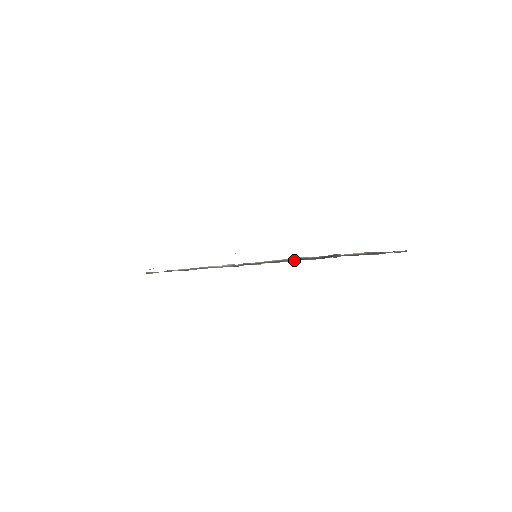
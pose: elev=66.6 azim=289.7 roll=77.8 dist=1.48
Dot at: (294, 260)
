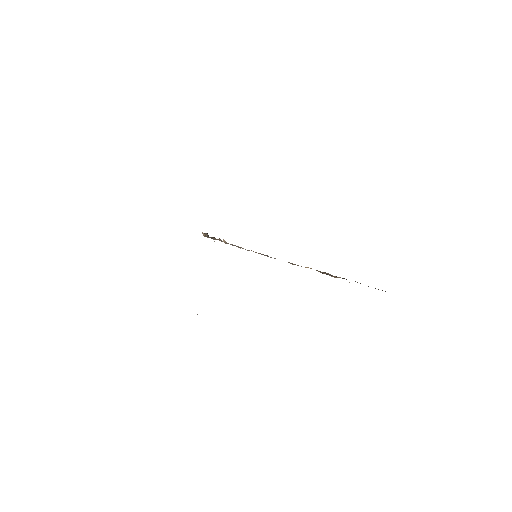
Dot at: occluded
